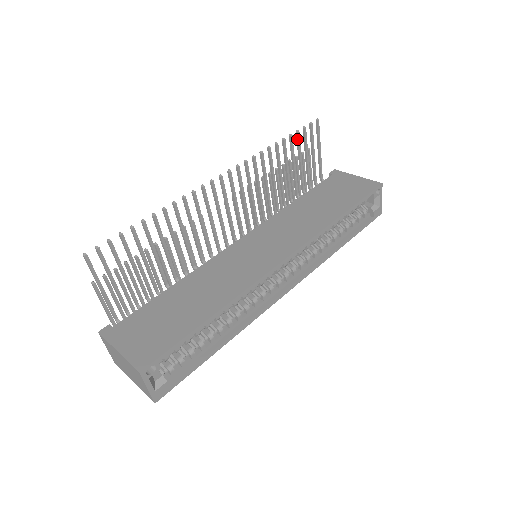
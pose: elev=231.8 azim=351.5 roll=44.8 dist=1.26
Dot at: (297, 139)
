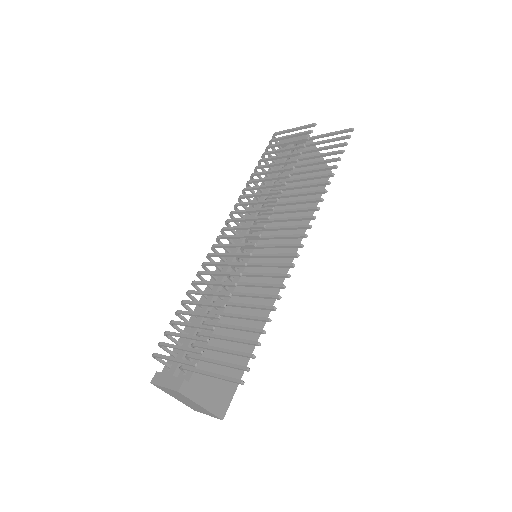
Dot at: (336, 153)
